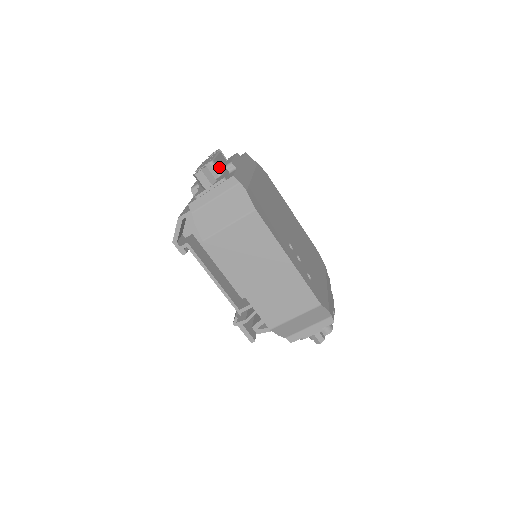
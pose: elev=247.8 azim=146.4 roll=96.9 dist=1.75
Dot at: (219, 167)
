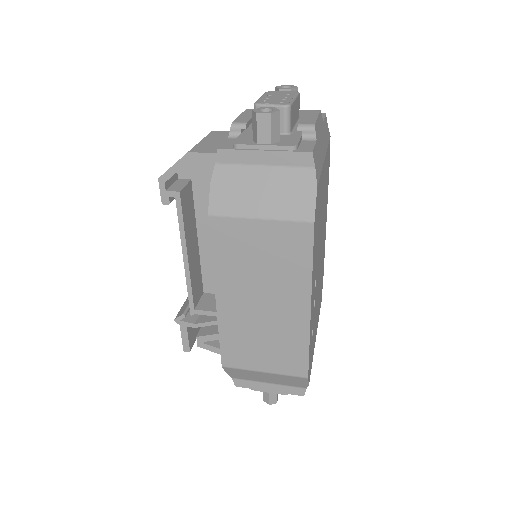
Dot at: (292, 119)
